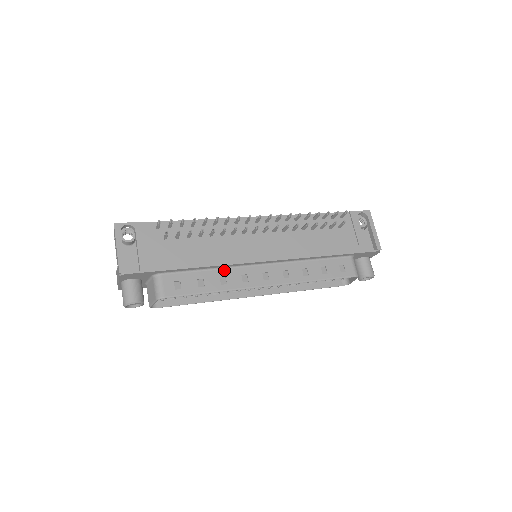
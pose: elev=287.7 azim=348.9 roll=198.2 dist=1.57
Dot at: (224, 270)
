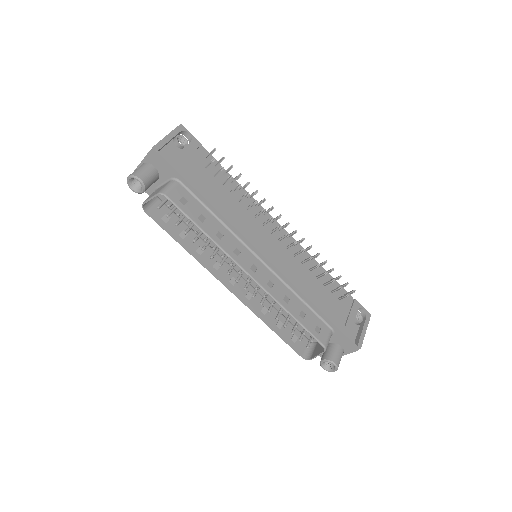
Dot at: (227, 230)
